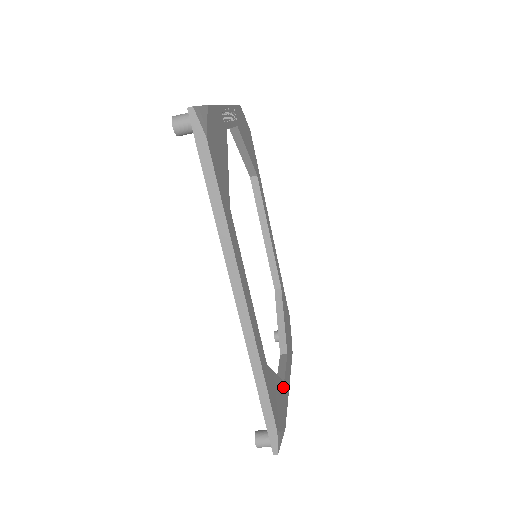
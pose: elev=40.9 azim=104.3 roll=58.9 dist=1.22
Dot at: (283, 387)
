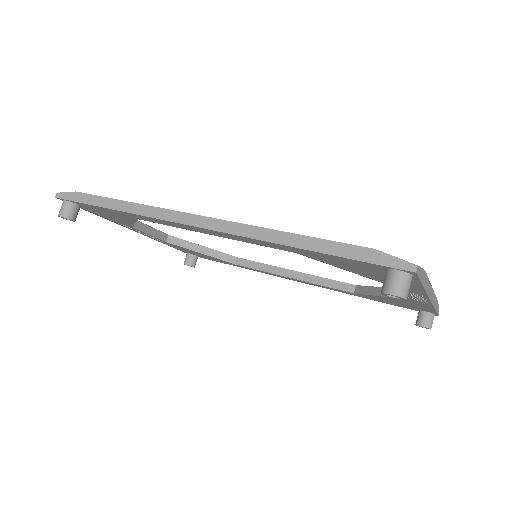
Dot at: occluded
